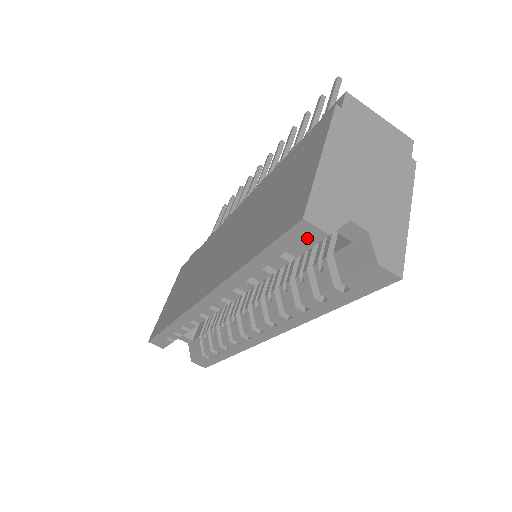
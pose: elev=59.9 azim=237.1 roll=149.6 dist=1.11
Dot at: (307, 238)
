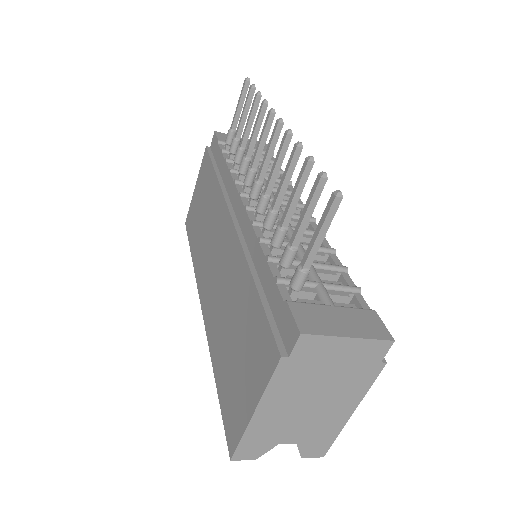
Dot at: occluded
